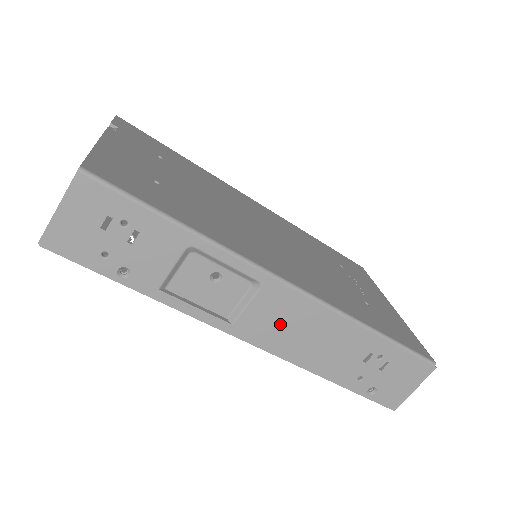
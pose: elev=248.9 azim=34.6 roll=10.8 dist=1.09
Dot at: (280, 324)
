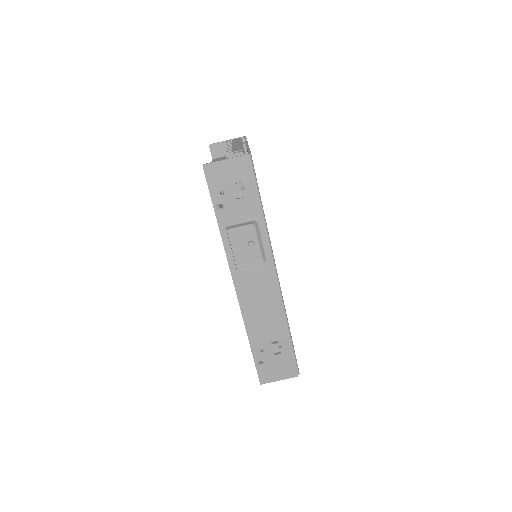
Dot at: (256, 290)
